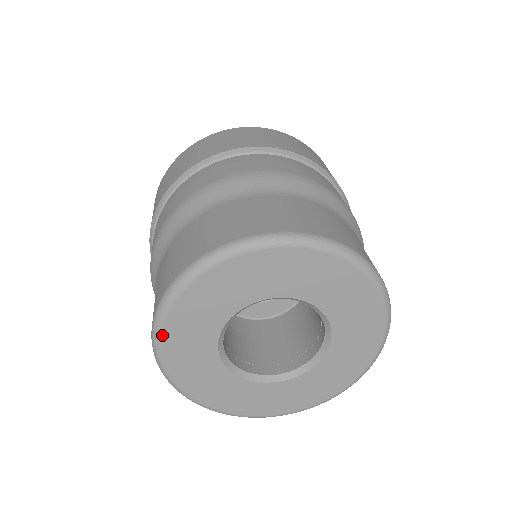
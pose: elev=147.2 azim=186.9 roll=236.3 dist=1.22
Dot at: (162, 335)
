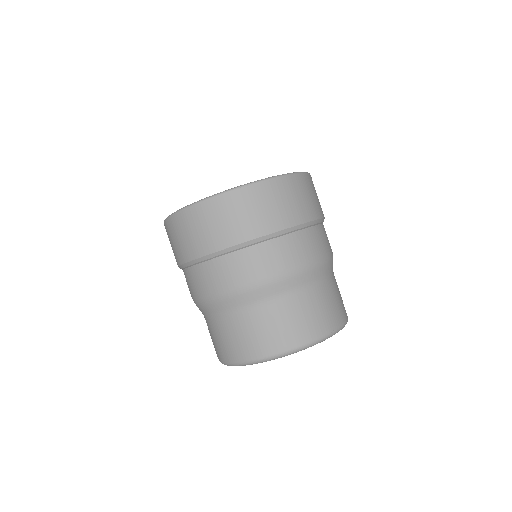
Dot at: occluded
